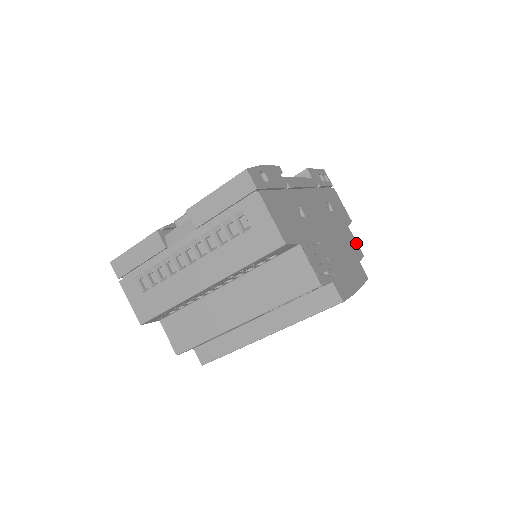
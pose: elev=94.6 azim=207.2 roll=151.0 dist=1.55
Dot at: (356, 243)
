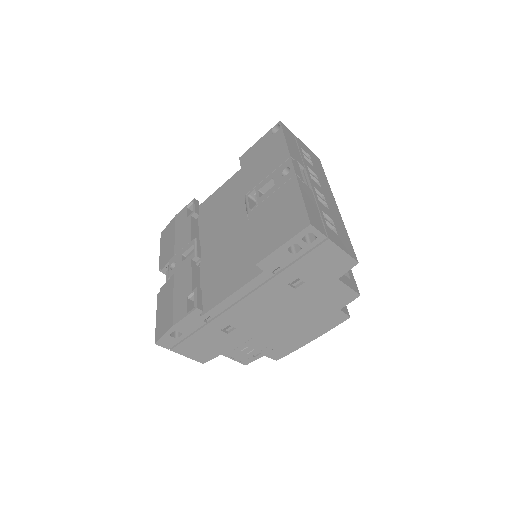
Dot at: (348, 290)
